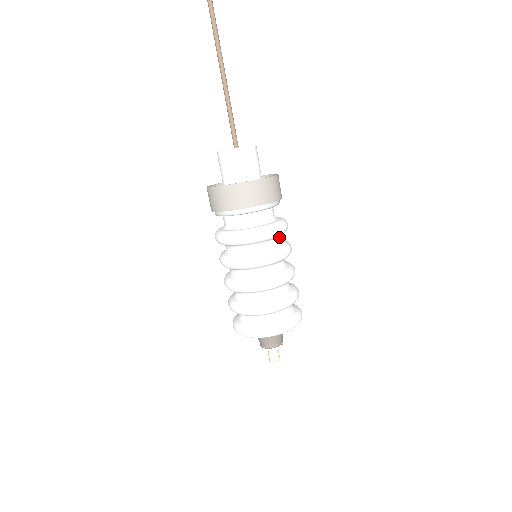
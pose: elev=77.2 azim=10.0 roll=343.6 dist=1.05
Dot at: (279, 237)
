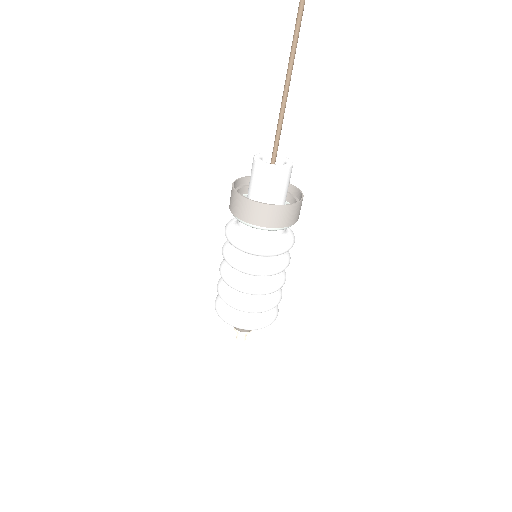
Dot at: (270, 256)
